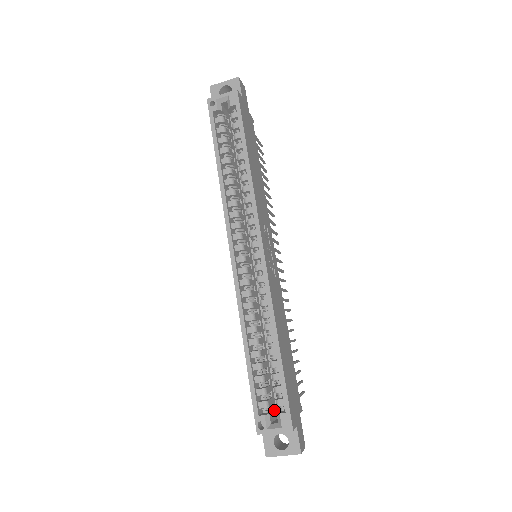
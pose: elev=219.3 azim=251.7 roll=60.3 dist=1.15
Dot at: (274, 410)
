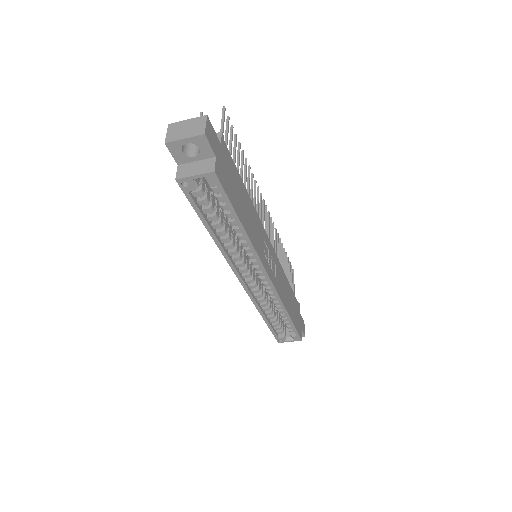
Dot at: occluded
